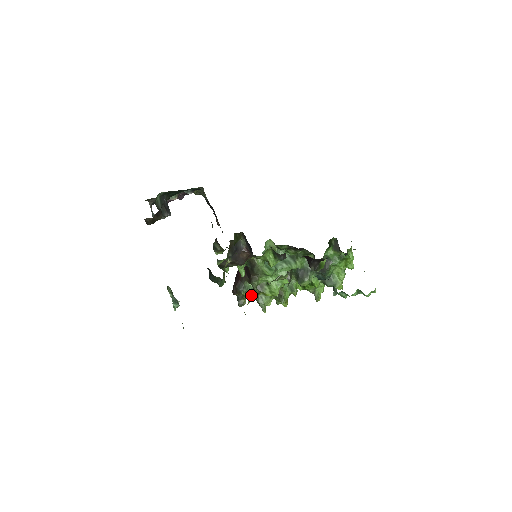
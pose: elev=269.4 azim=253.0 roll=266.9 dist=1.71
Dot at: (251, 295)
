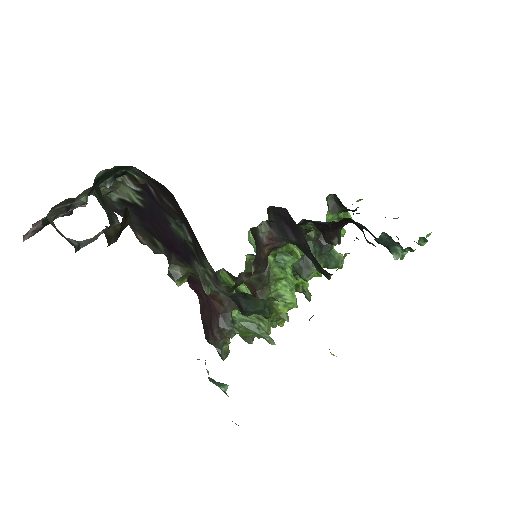
Dot at: occluded
